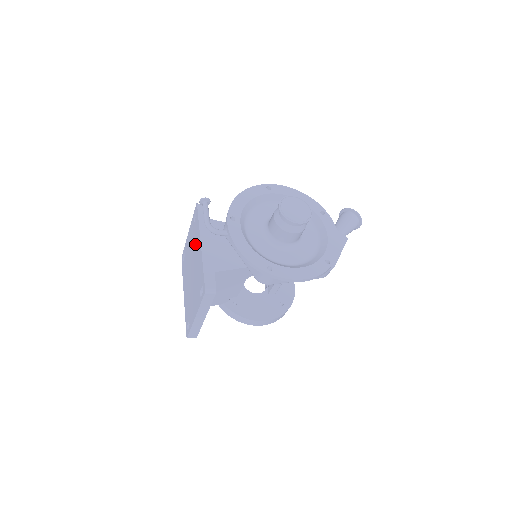
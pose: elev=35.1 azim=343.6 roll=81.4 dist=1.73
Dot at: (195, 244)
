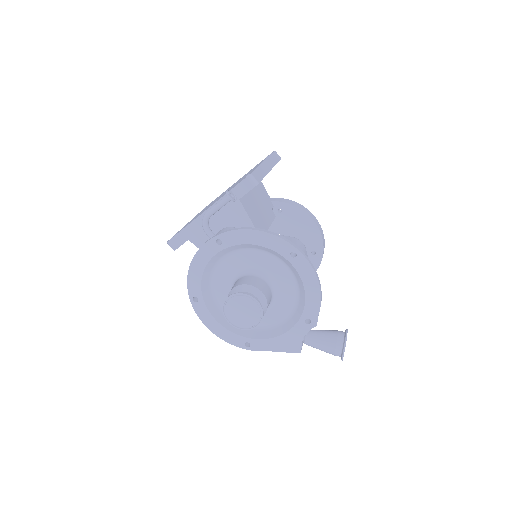
Dot at: occluded
